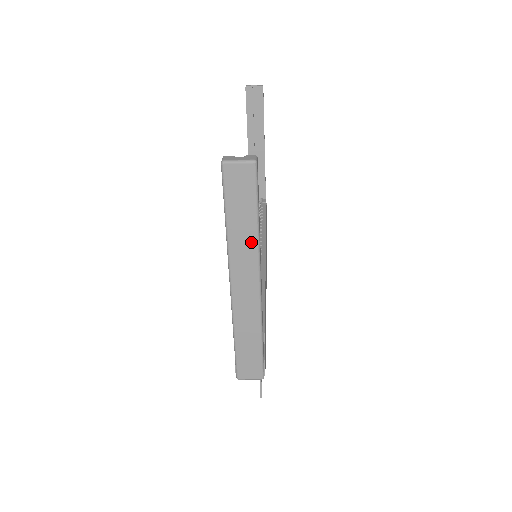
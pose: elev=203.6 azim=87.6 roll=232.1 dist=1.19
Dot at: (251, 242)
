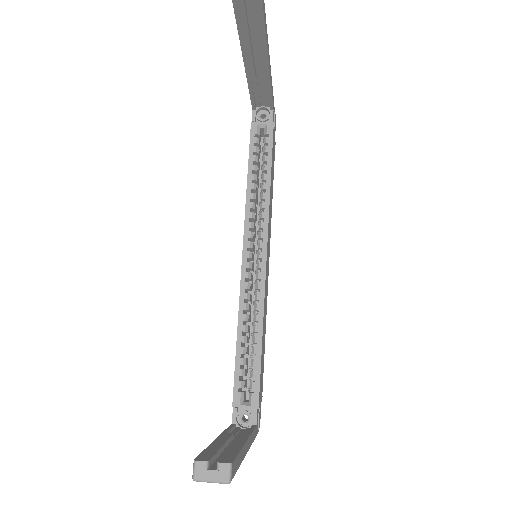
Dot at: occluded
